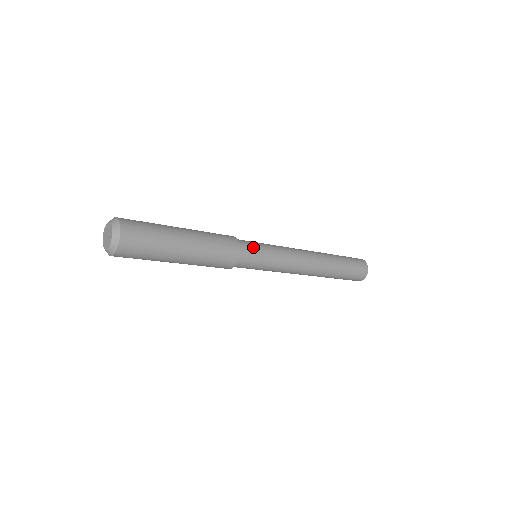
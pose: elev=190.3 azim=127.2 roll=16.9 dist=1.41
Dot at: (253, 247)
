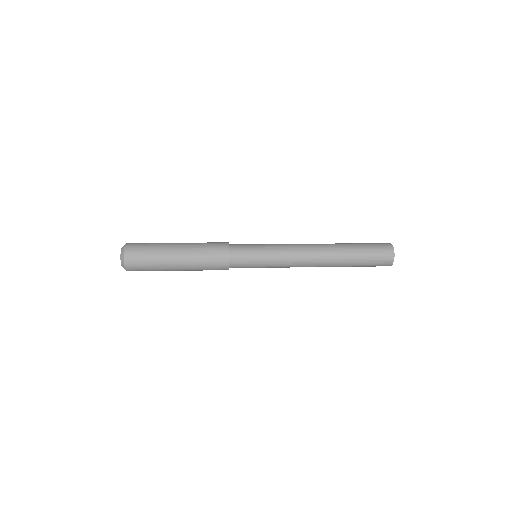
Dot at: (245, 247)
